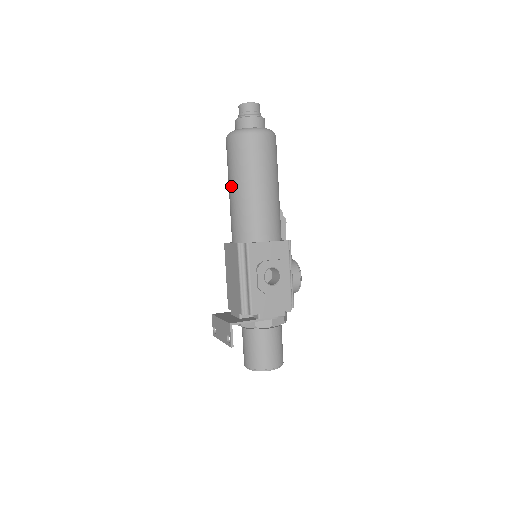
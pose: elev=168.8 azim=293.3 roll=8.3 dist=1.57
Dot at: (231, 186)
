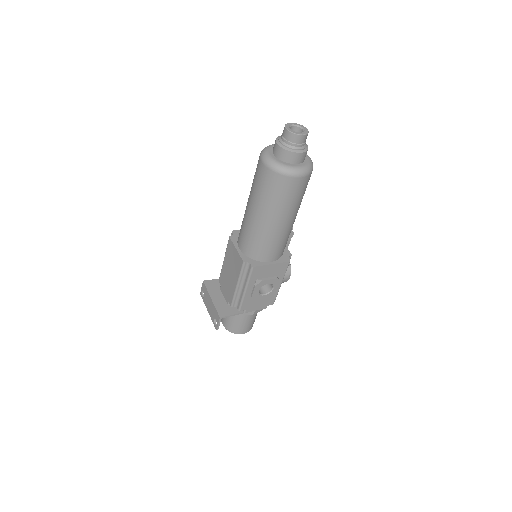
Dot at: (252, 207)
